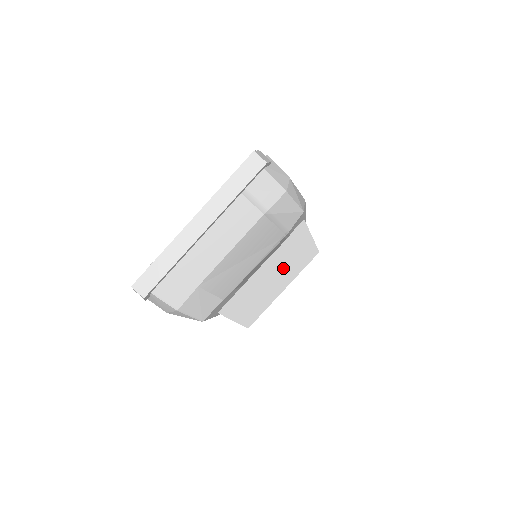
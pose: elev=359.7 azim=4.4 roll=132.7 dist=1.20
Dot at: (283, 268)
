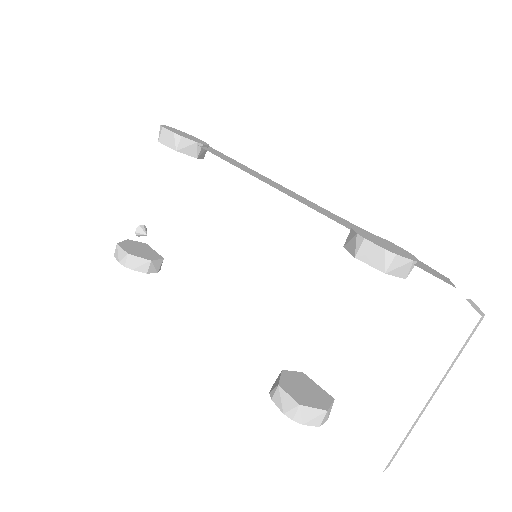
Dot at: occluded
